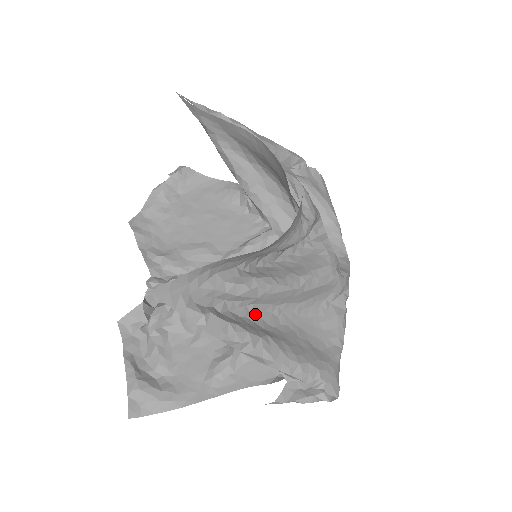
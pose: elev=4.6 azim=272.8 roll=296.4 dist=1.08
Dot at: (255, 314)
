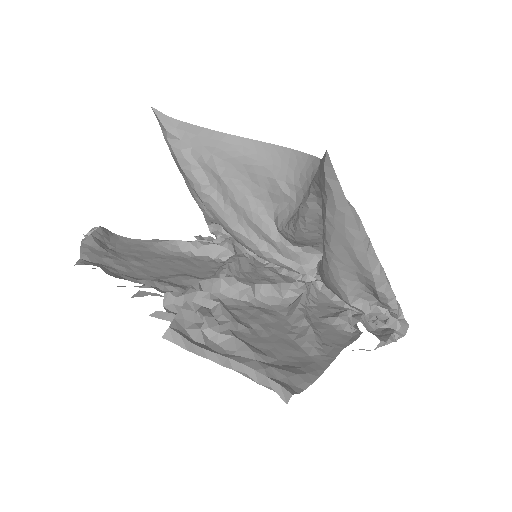
Dot at: occluded
